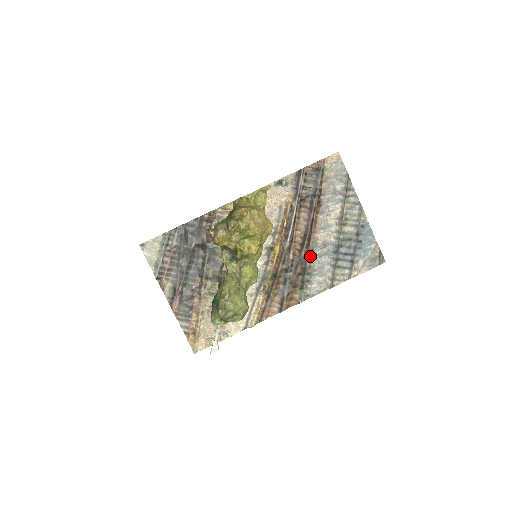
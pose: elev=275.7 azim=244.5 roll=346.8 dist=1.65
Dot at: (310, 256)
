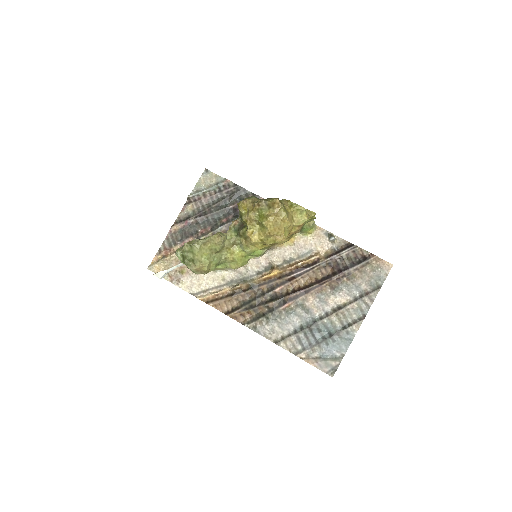
Dot at: (289, 305)
